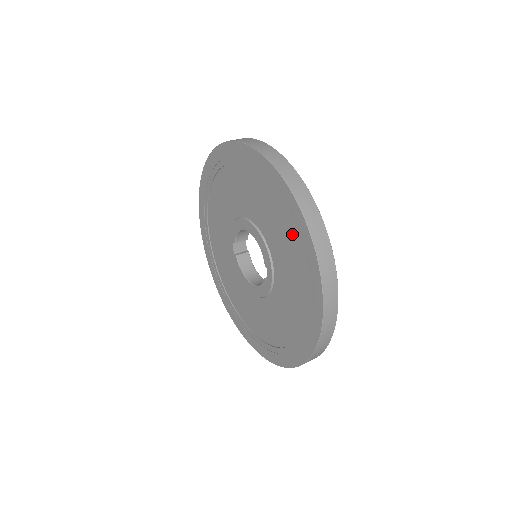
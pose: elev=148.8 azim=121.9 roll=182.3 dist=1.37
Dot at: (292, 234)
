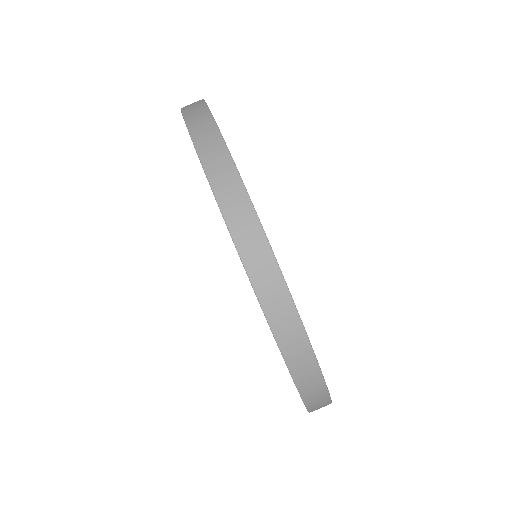
Dot at: occluded
